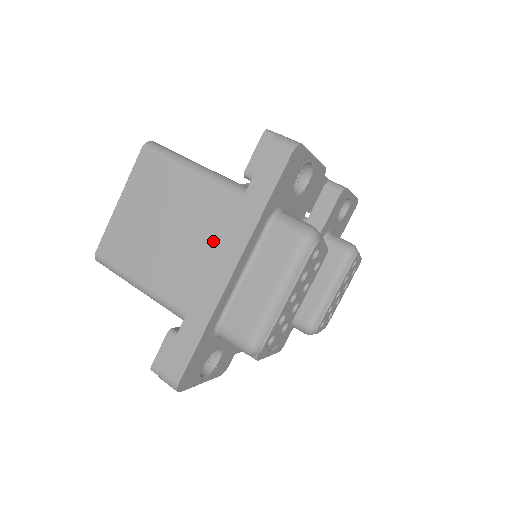
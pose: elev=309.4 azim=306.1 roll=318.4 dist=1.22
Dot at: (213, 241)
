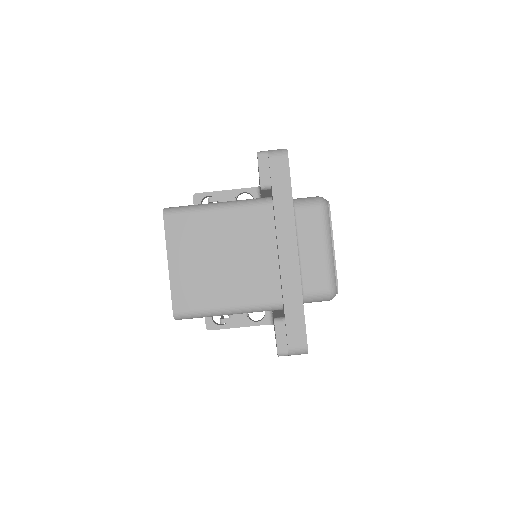
Dot at: (264, 244)
